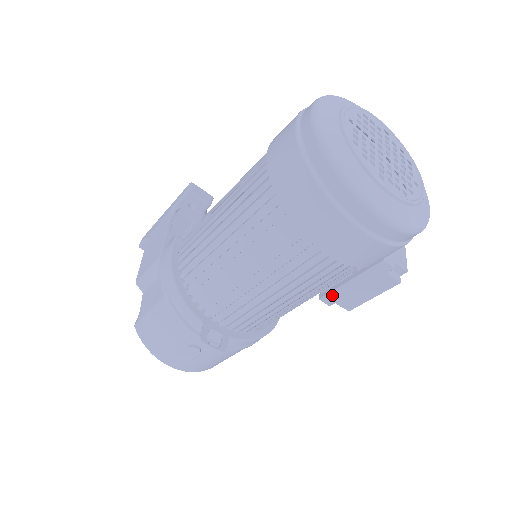
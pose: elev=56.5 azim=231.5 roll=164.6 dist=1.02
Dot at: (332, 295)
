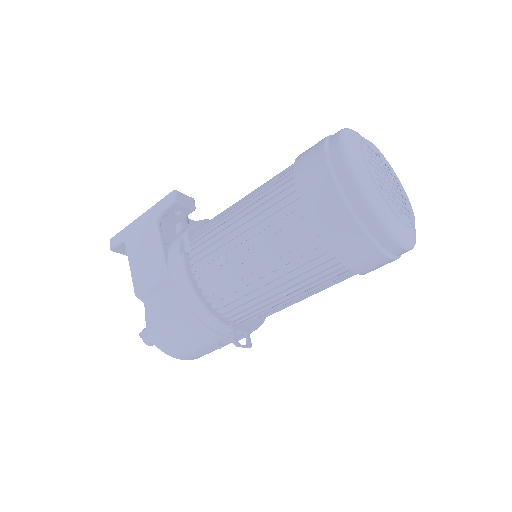
Dot at: occluded
